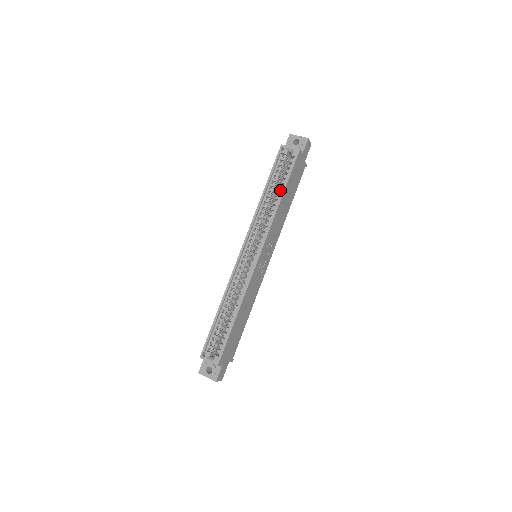
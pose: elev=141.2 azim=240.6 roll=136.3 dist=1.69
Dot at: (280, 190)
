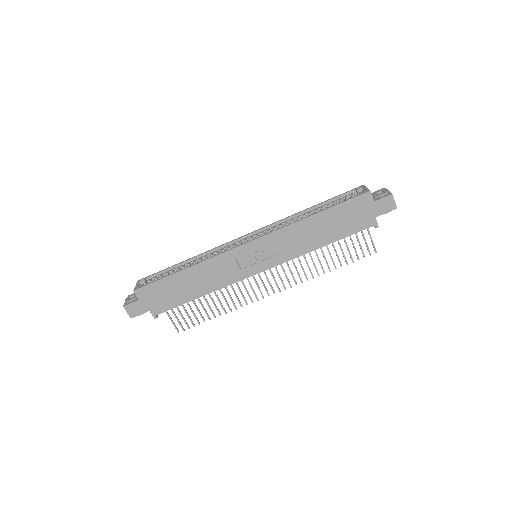
Dot at: occluded
